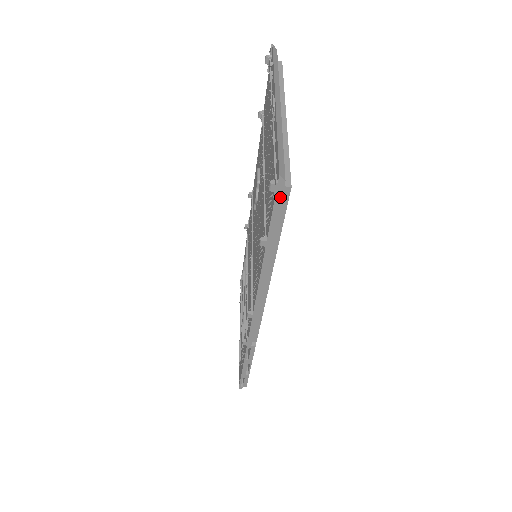
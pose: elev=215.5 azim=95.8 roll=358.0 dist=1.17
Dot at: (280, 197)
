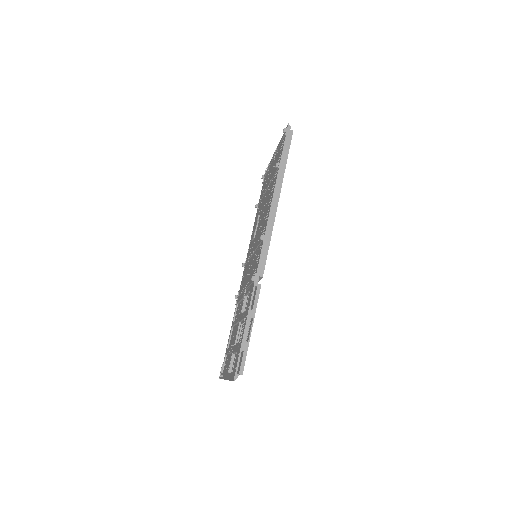
Dot at: (288, 136)
